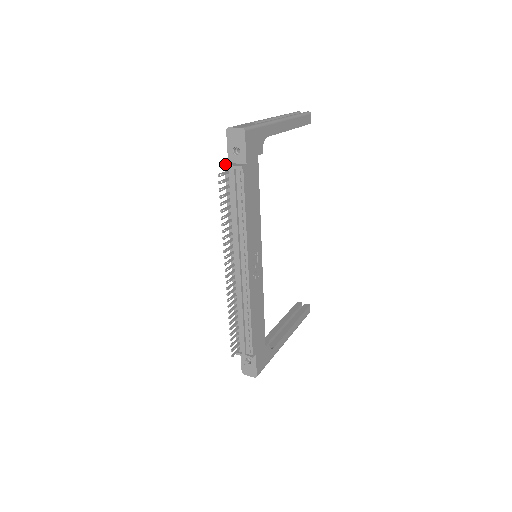
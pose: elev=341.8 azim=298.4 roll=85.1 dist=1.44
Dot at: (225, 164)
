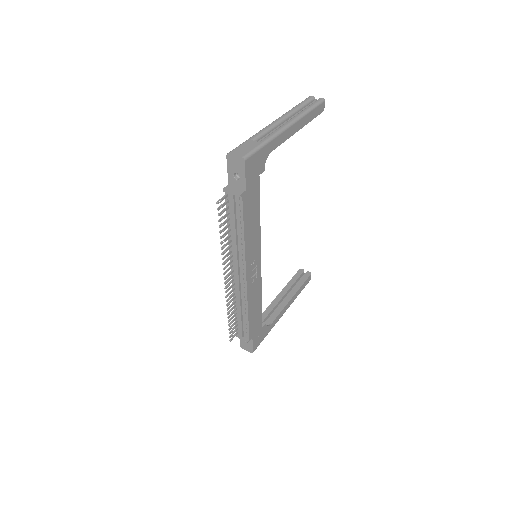
Dot at: (225, 188)
